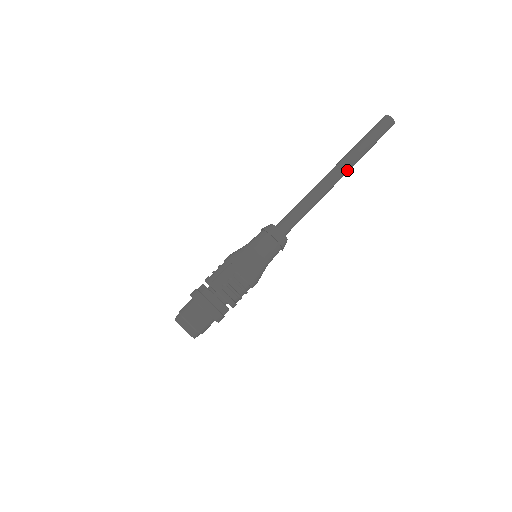
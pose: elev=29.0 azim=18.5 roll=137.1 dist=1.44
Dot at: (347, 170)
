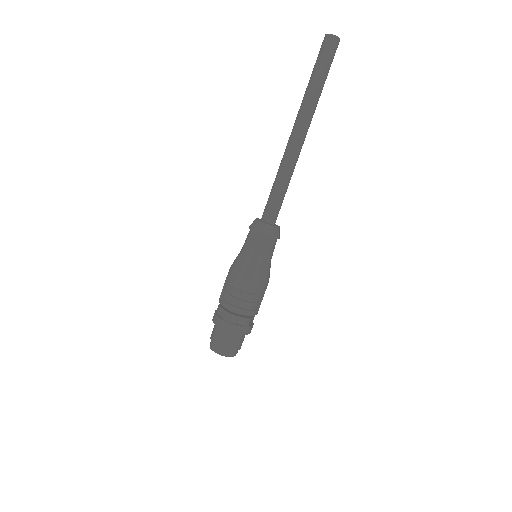
Dot at: (305, 121)
